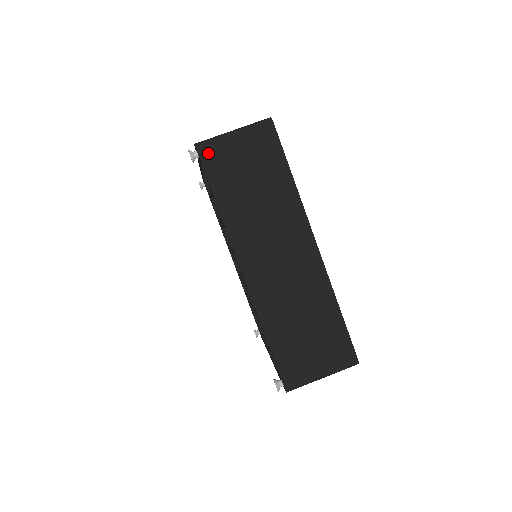
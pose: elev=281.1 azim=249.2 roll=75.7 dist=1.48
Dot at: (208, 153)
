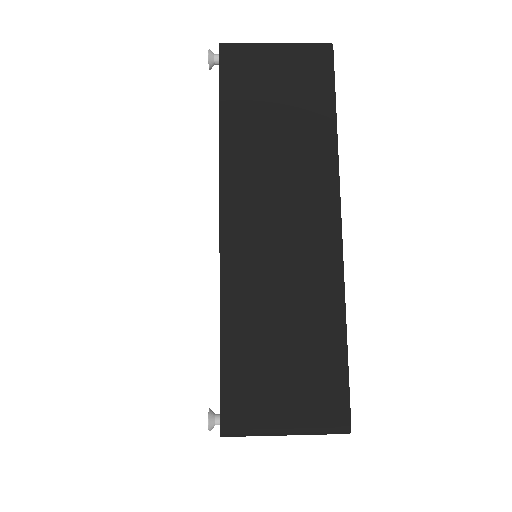
Dot at: occluded
